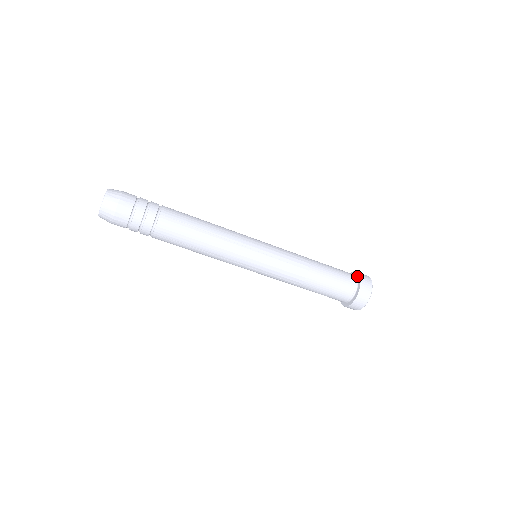
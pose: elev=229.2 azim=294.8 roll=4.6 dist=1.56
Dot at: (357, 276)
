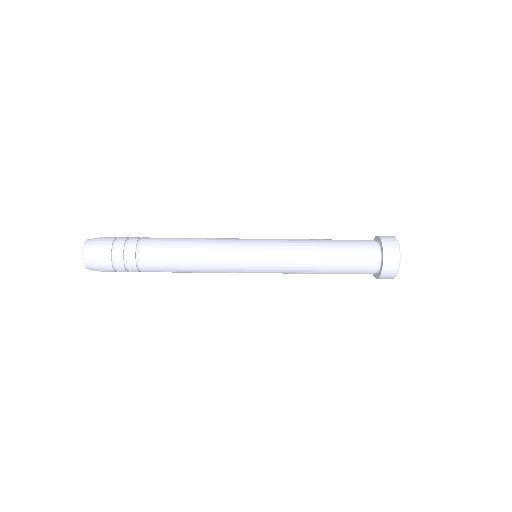
Dot at: (380, 244)
